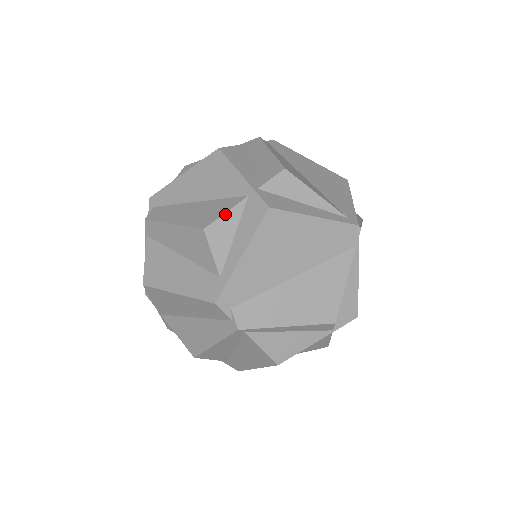
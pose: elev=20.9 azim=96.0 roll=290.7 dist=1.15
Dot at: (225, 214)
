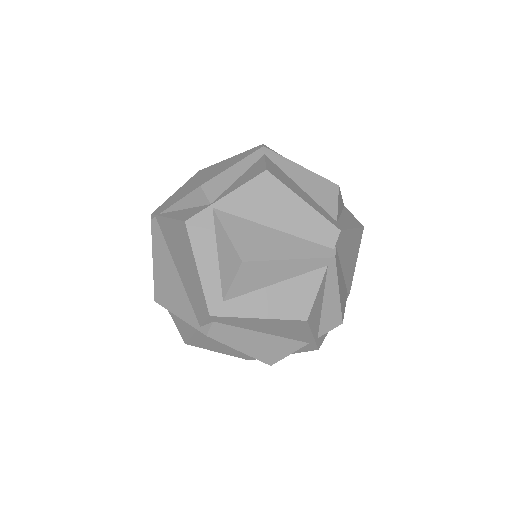
Dot at: (288, 355)
